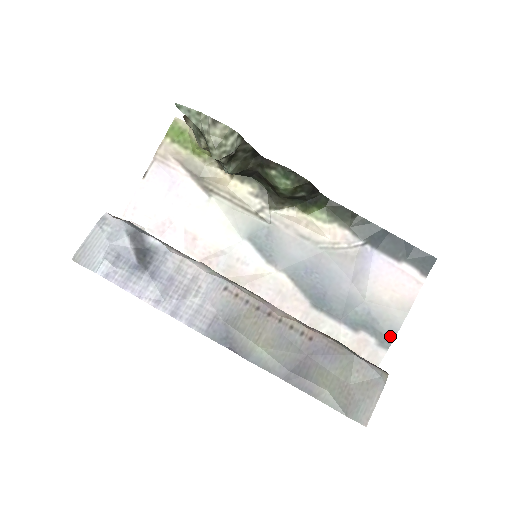
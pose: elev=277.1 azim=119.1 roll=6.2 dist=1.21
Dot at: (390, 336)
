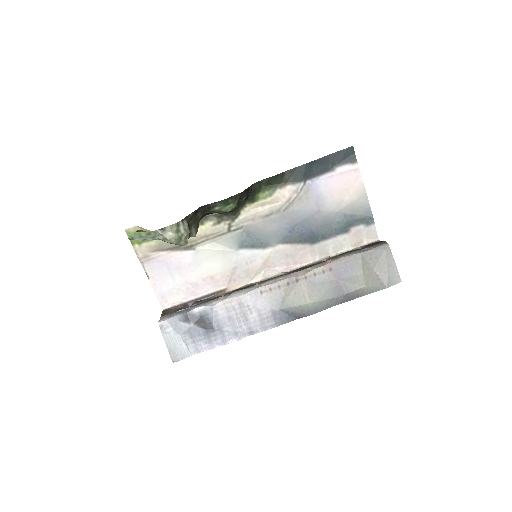
Dot at: (369, 215)
